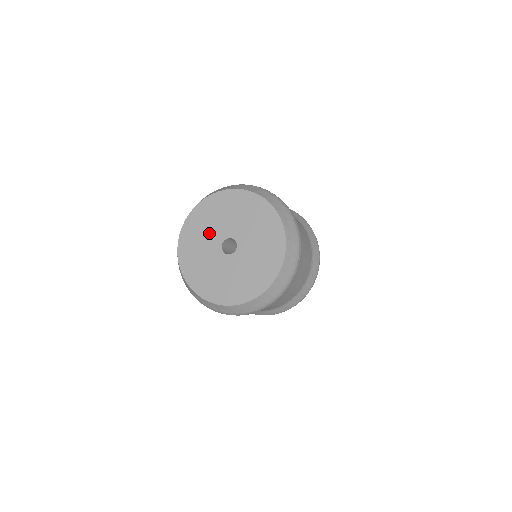
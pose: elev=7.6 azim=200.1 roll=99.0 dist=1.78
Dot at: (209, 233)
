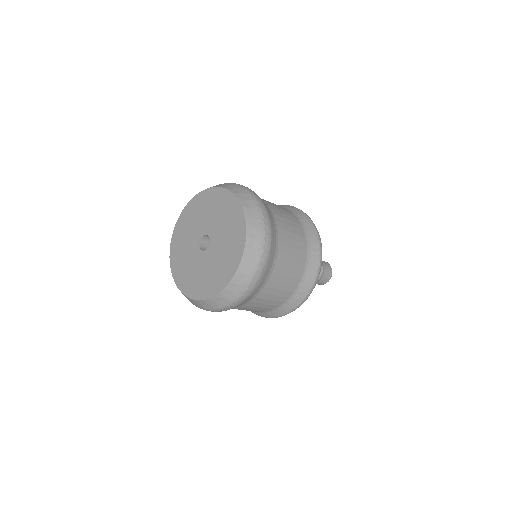
Dot at: (200, 220)
